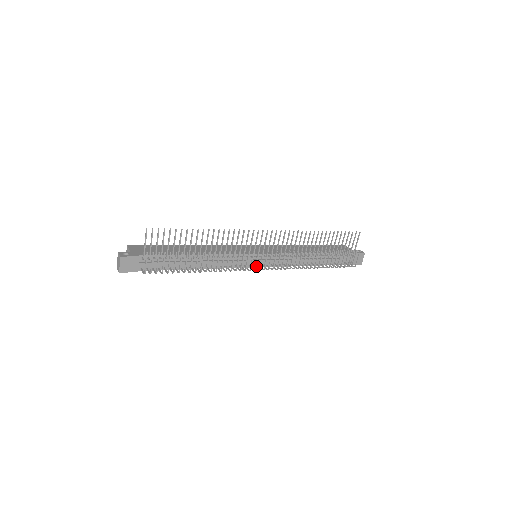
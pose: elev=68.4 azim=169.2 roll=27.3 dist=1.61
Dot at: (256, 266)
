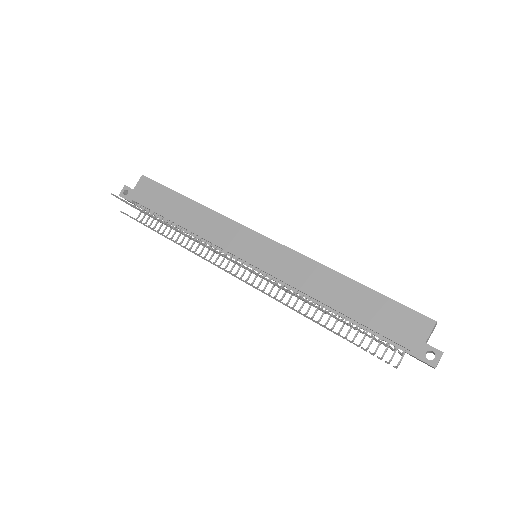
Dot at: occluded
